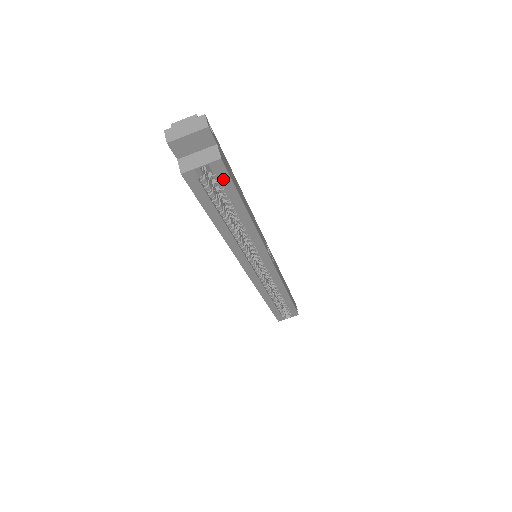
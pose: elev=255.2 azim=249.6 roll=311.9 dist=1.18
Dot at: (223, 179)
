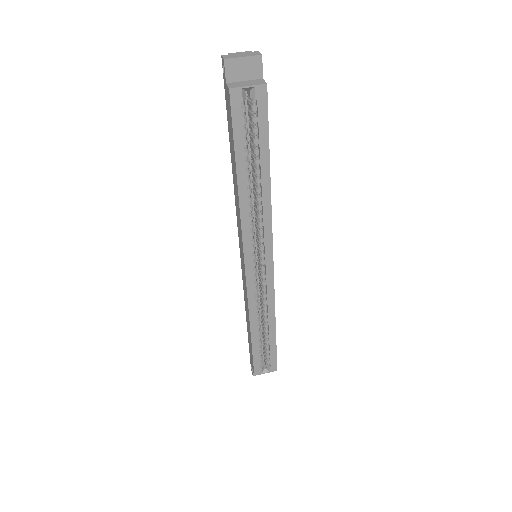
Dot at: (261, 112)
